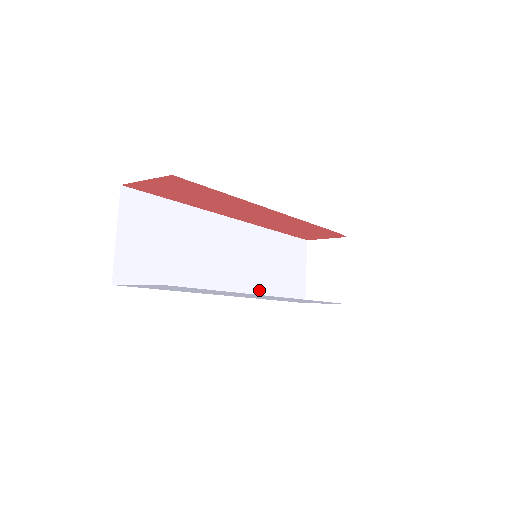
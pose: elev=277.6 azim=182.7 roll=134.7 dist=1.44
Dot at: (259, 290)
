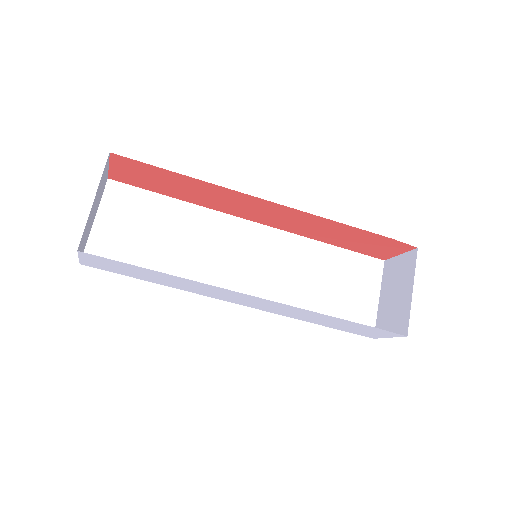
Dot at: occluded
